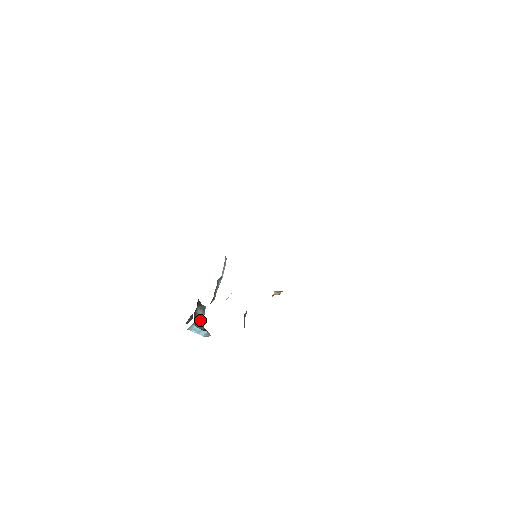
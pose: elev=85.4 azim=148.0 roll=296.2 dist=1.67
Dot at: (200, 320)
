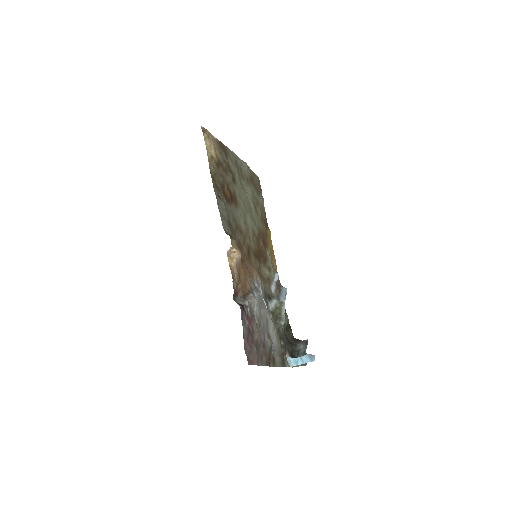
Dot at: (303, 352)
